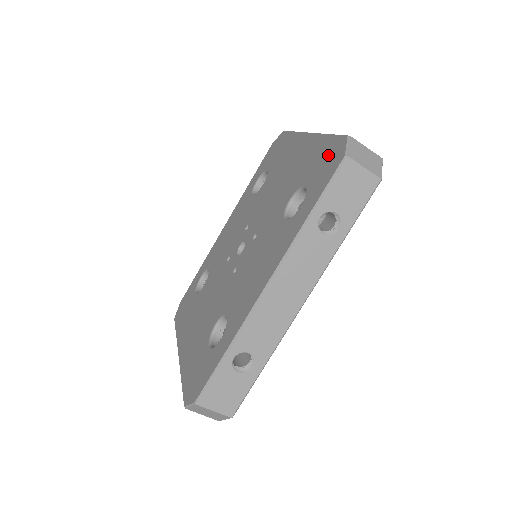
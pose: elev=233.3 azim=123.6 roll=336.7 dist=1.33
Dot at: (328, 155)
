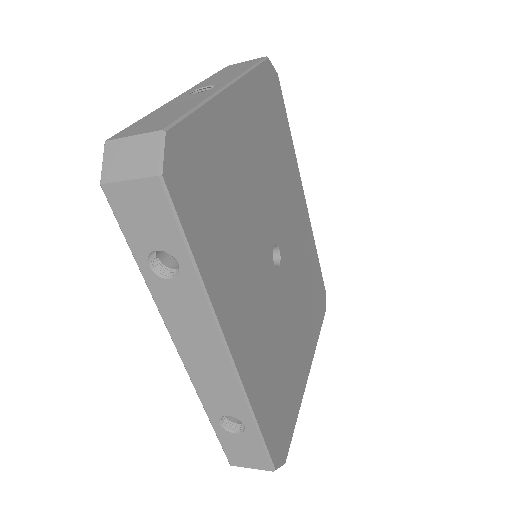
Dot at: occluded
